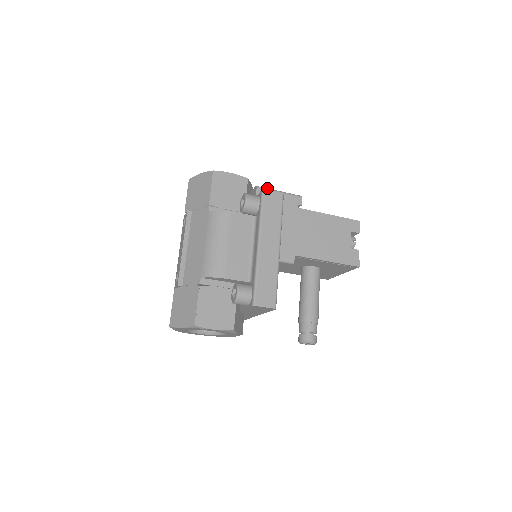
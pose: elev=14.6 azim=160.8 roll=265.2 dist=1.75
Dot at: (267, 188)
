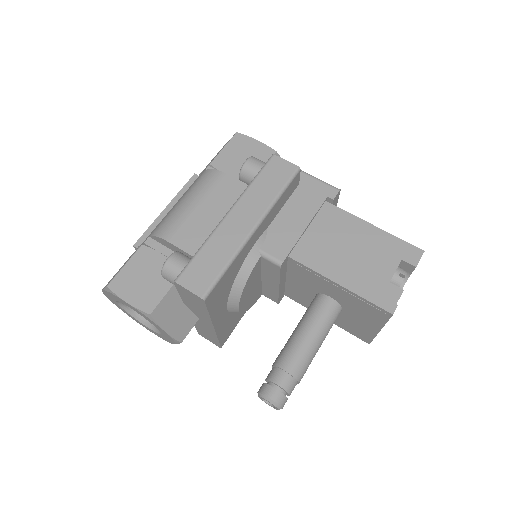
Dot at: occluded
